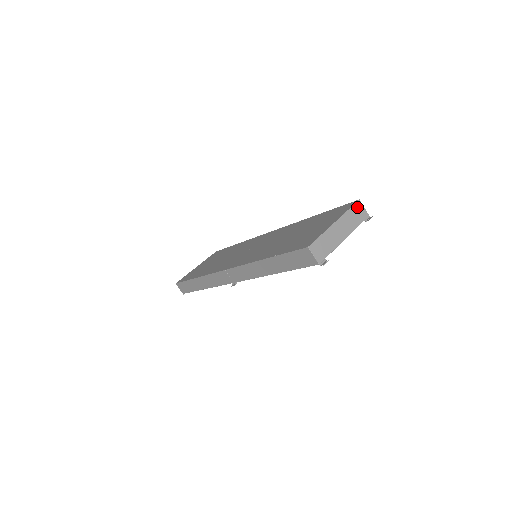
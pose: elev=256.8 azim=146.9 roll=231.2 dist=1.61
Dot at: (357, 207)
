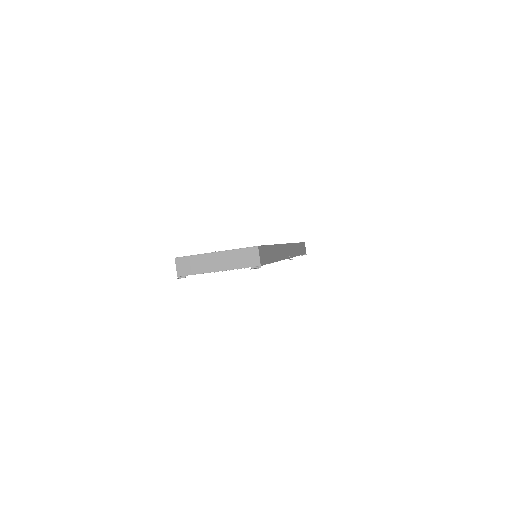
Dot at: (250, 251)
